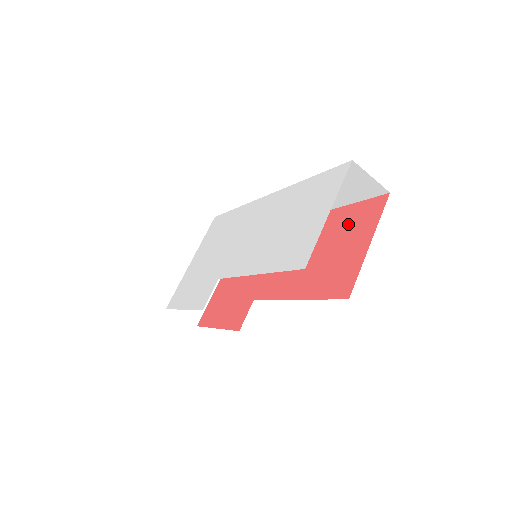
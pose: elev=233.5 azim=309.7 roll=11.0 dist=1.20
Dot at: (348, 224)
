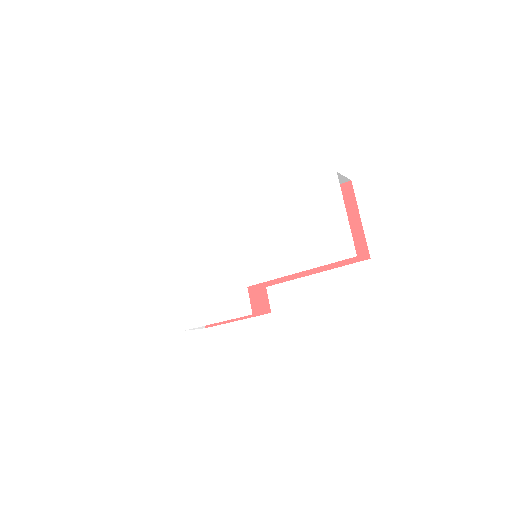
Dot at: occluded
